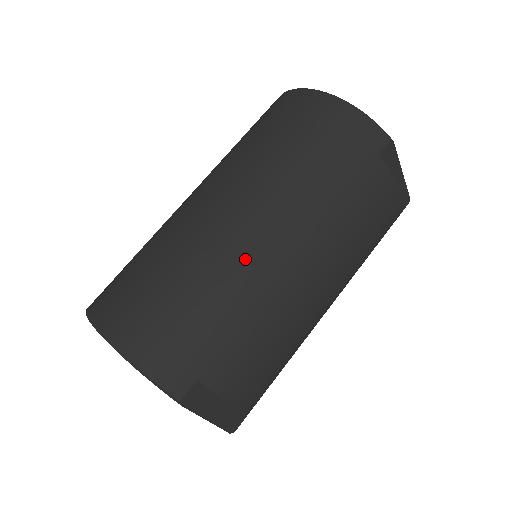
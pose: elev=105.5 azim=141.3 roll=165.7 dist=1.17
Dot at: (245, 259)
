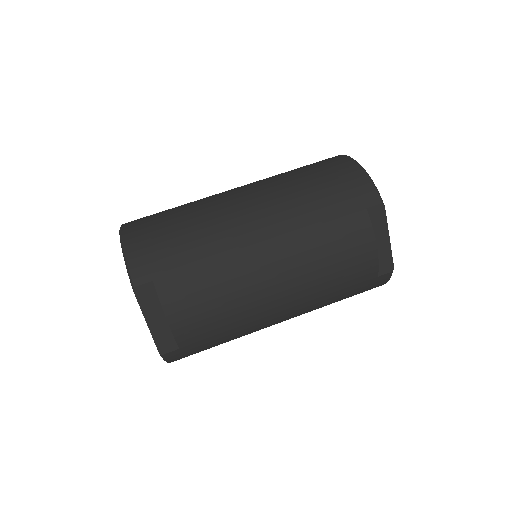
Dot at: (230, 225)
